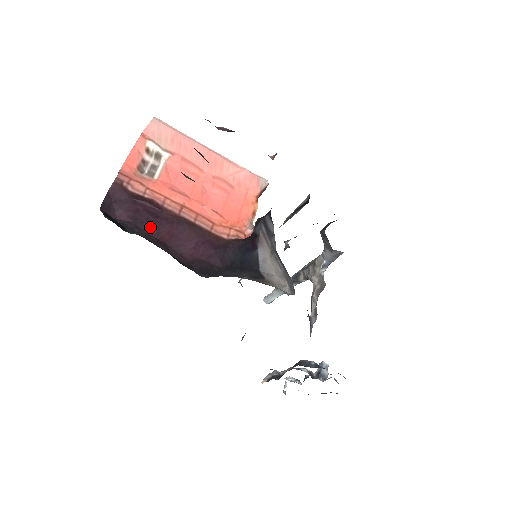
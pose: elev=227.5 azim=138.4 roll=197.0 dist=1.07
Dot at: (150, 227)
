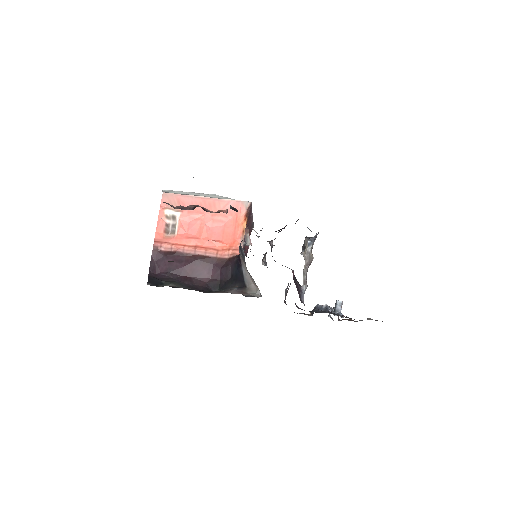
Dot at: (179, 271)
